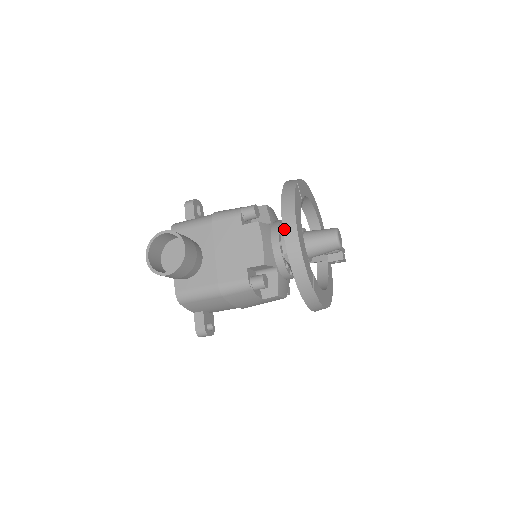
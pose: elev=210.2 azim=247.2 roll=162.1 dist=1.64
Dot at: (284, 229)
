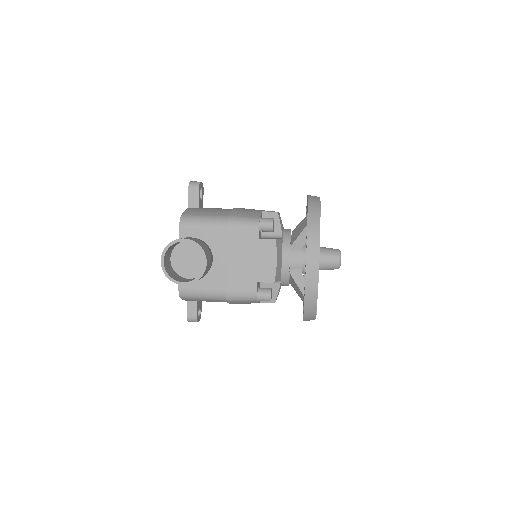
Dot at: (307, 264)
